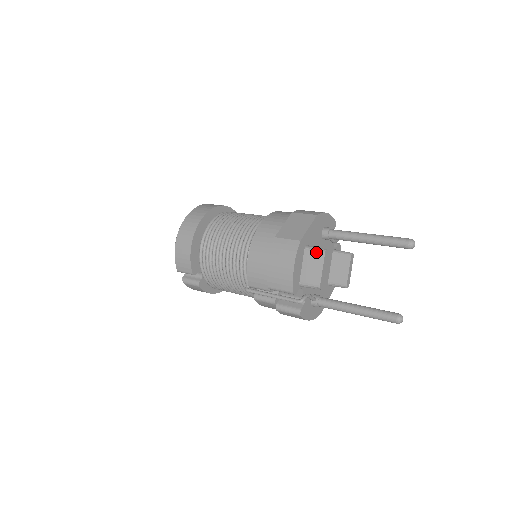
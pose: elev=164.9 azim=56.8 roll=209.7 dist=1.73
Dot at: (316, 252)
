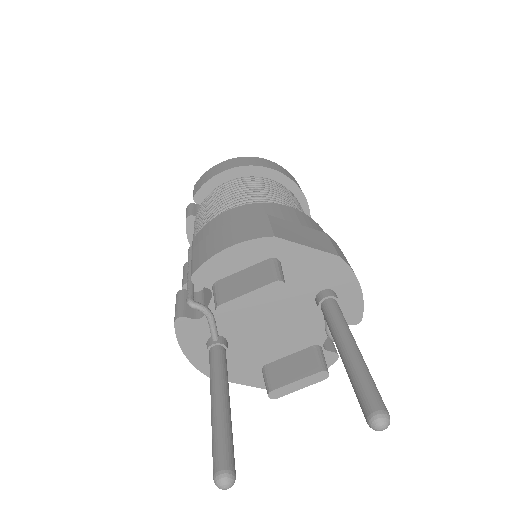
Dot at: (272, 271)
